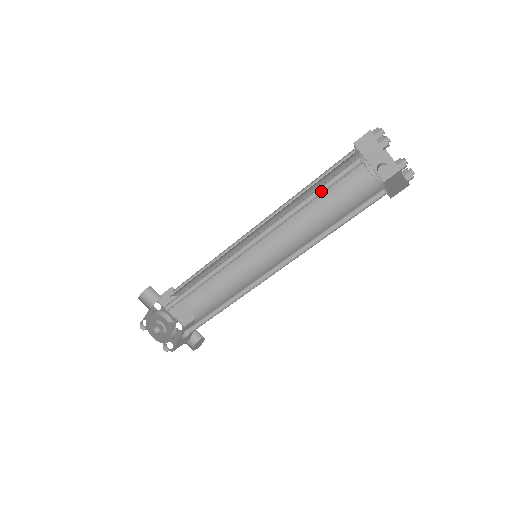
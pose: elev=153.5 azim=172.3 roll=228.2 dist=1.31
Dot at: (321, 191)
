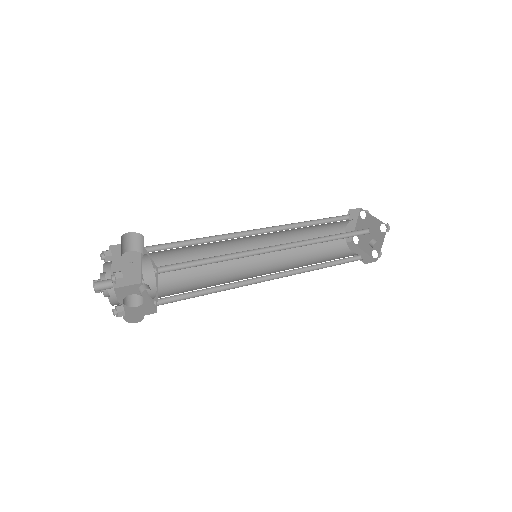
Dot at: (340, 236)
